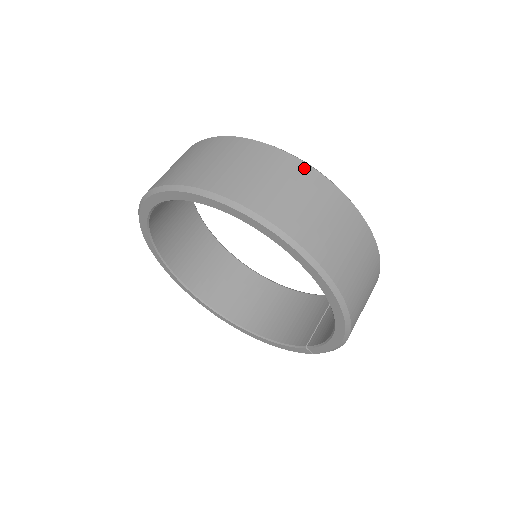
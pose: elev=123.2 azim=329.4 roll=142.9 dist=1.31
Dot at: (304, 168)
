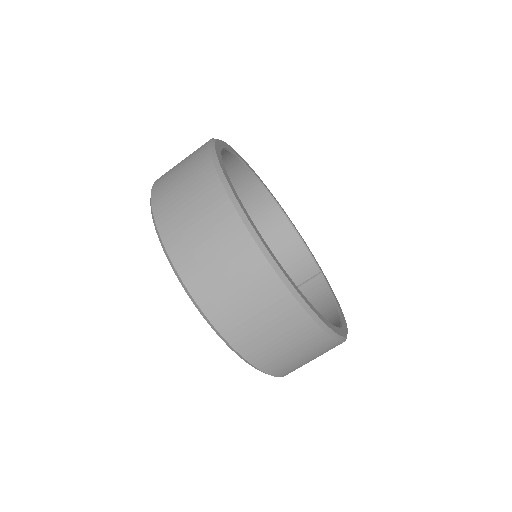
Dot at: (304, 320)
